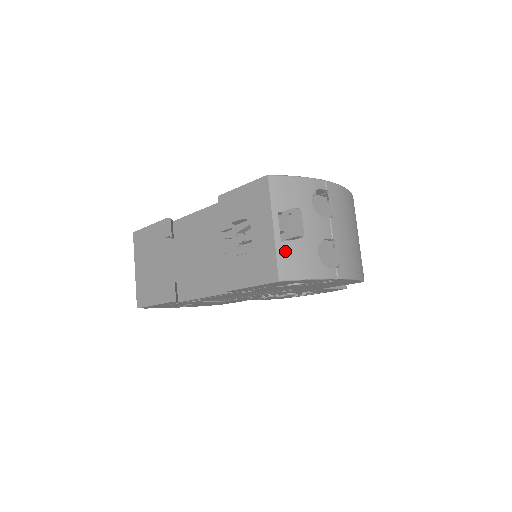
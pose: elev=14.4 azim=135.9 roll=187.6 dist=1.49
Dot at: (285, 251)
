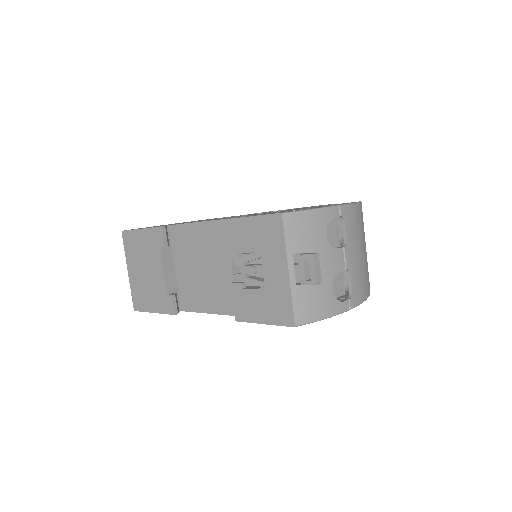
Dot at: (301, 295)
